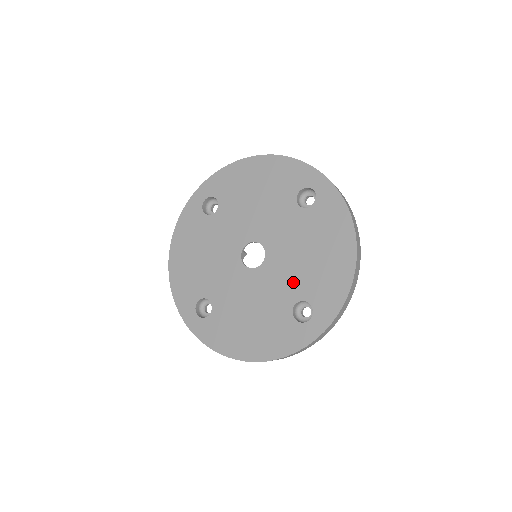
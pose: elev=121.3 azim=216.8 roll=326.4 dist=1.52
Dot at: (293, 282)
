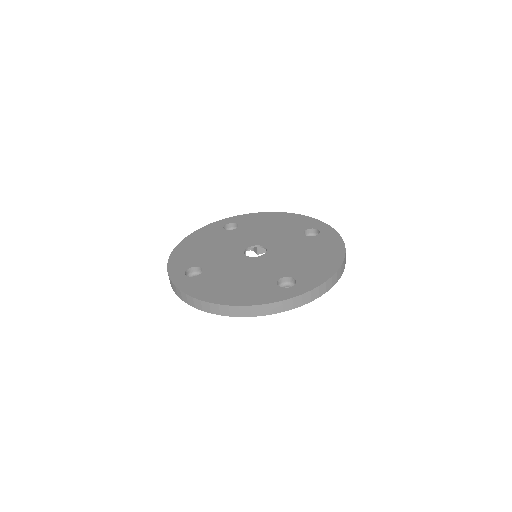
Dot at: (285, 267)
